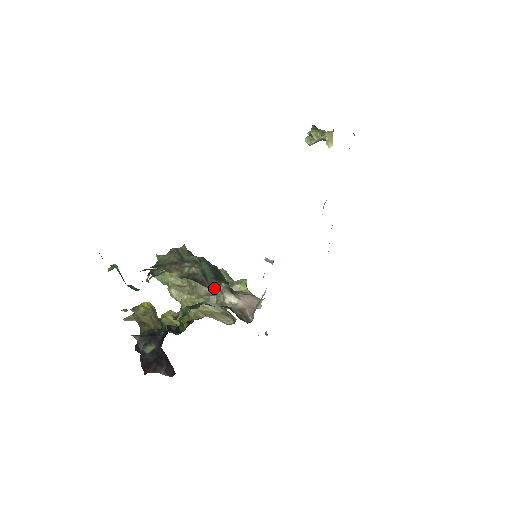
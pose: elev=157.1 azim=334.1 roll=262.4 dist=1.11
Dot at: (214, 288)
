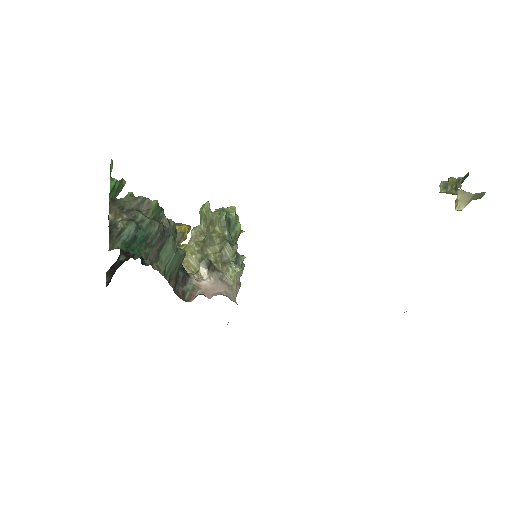
Dot at: (110, 248)
